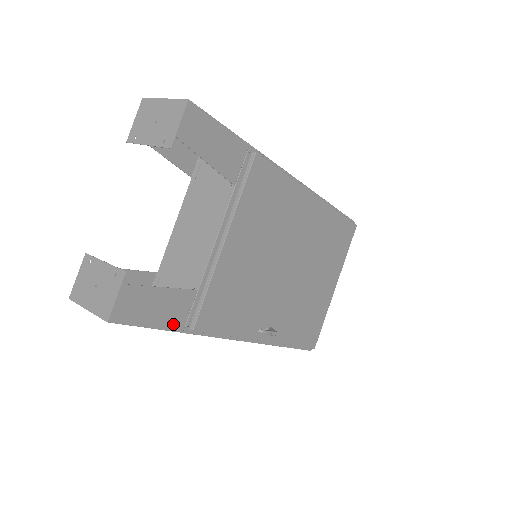
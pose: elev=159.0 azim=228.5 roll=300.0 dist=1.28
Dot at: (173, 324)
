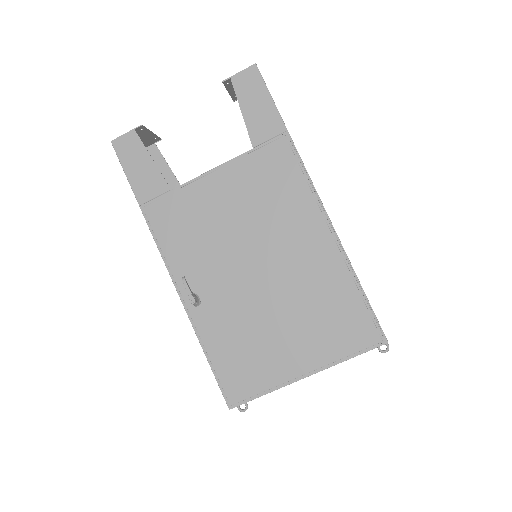
Dot at: (139, 191)
